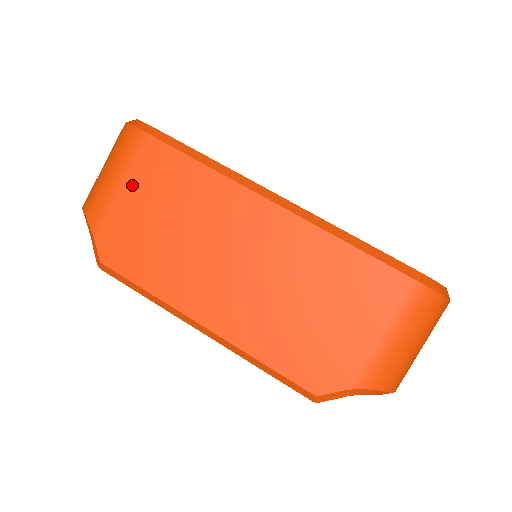
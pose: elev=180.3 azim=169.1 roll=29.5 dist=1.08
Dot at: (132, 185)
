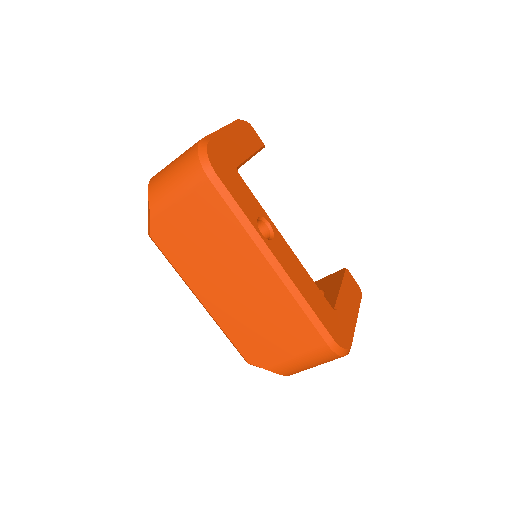
Dot at: (186, 205)
